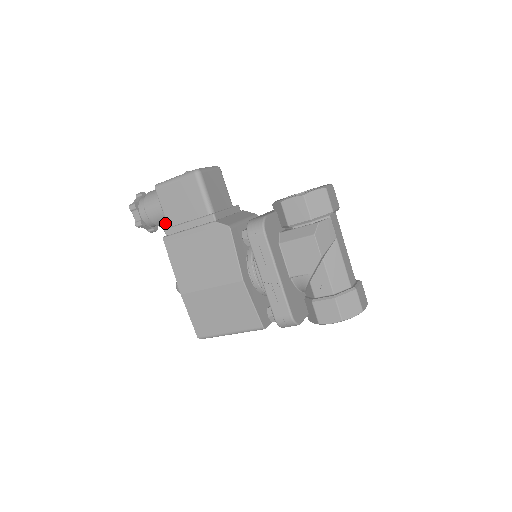
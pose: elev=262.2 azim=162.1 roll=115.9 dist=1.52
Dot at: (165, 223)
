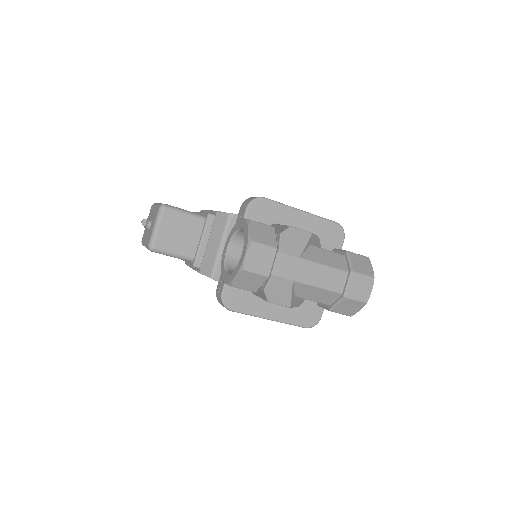
Dot at: occluded
